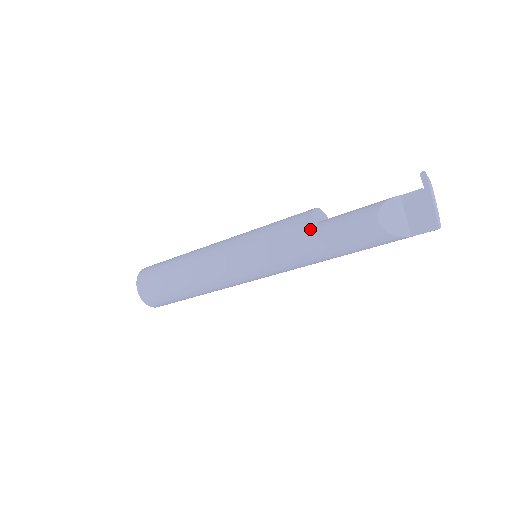
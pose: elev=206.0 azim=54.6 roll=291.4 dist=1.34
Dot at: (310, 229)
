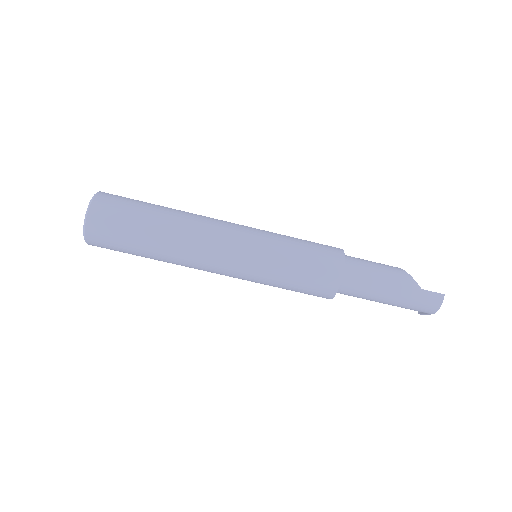
Dot at: occluded
